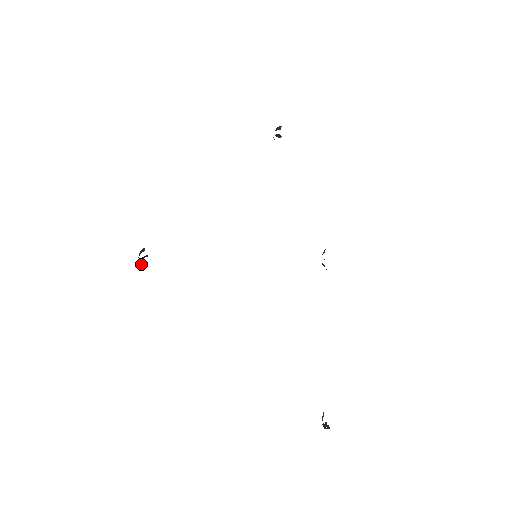
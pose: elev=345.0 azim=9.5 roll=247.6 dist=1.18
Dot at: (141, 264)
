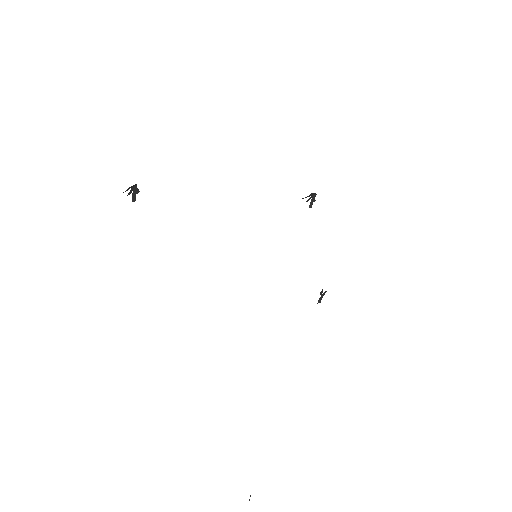
Dot at: (133, 190)
